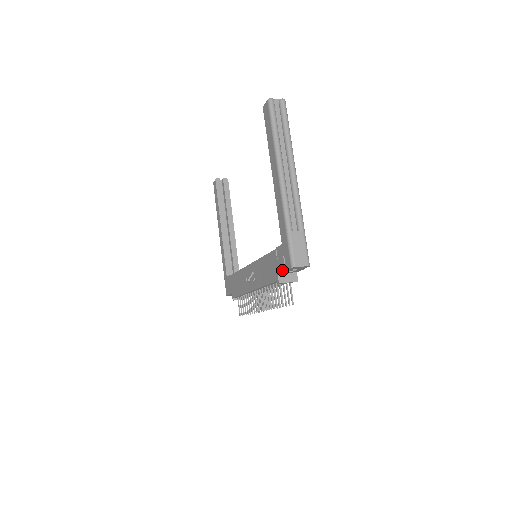
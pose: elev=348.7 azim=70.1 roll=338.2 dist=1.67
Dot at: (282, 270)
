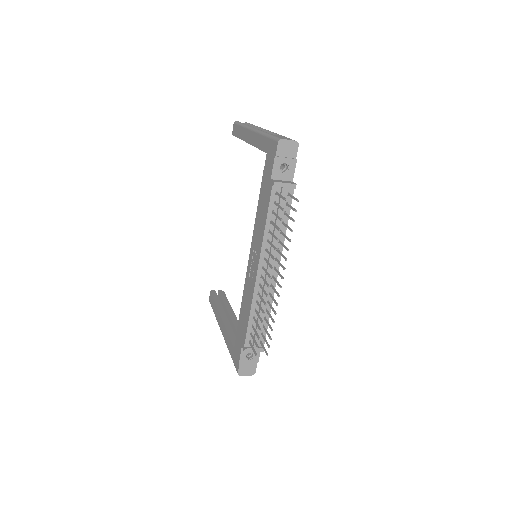
Dot at: (272, 164)
